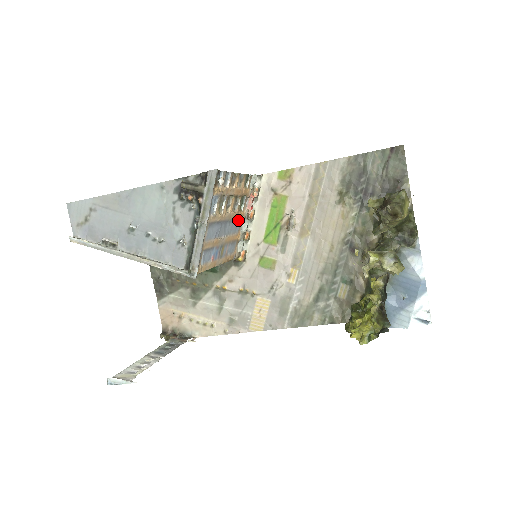
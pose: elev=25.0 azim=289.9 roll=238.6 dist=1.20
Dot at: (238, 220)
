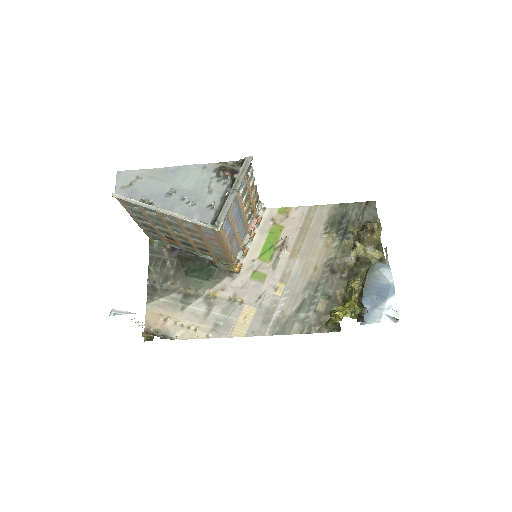
Dot at: (245, 228)
